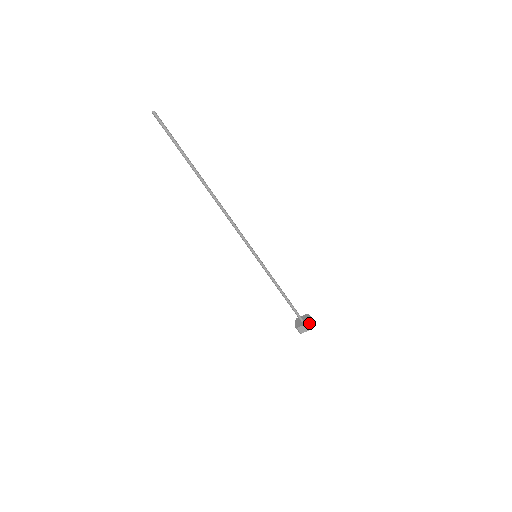
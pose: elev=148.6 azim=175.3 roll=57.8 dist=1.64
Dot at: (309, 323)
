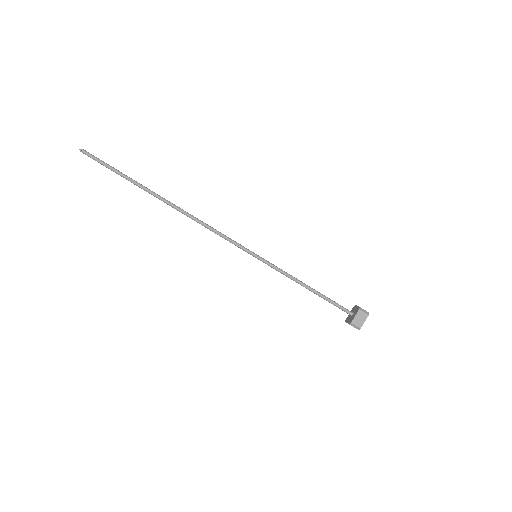
Dot at: (352, 324)
